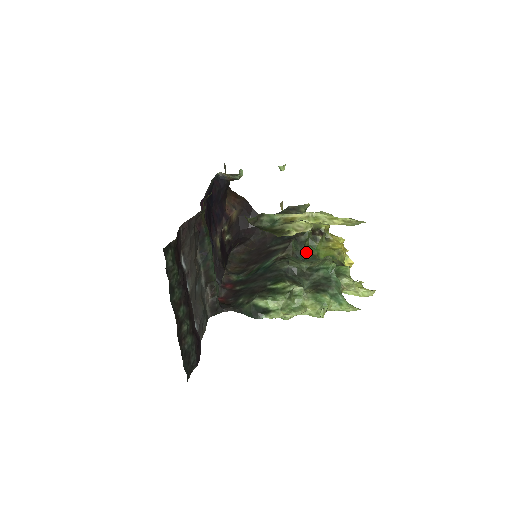
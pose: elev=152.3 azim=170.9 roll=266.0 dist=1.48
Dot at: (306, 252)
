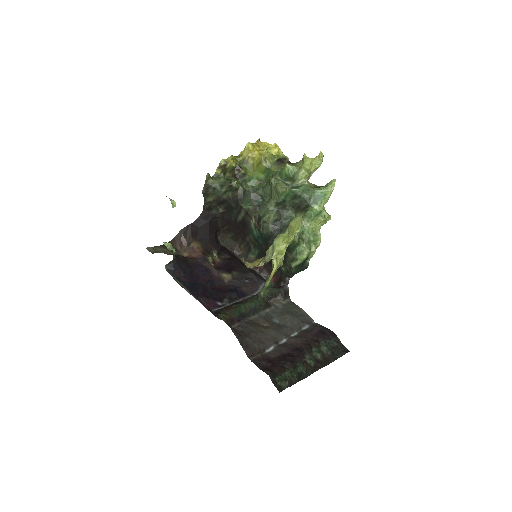
Dot at: (254, 192)
